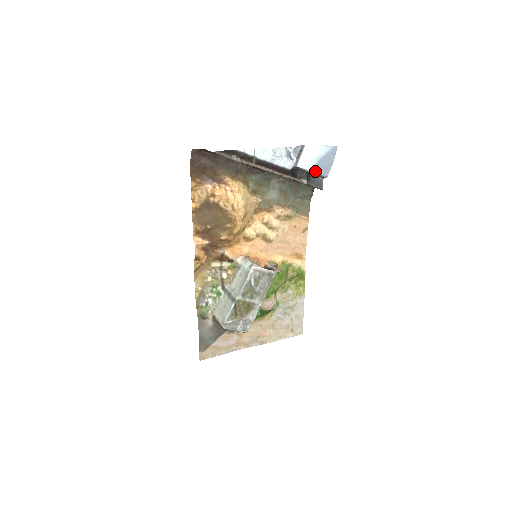
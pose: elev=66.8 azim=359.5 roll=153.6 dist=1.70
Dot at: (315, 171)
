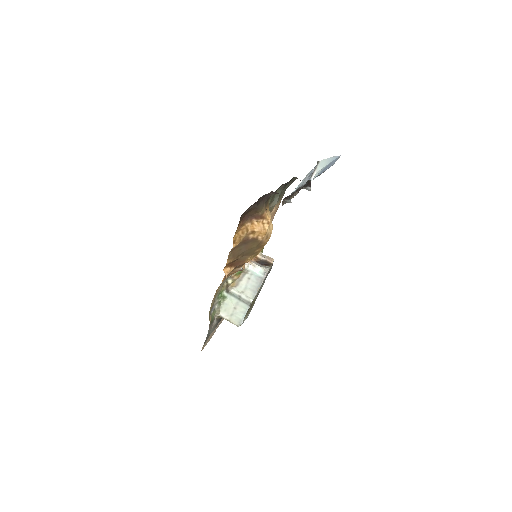
Dot at: occluded
